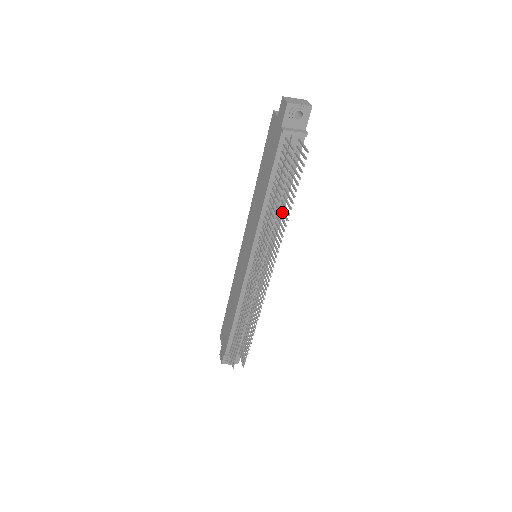
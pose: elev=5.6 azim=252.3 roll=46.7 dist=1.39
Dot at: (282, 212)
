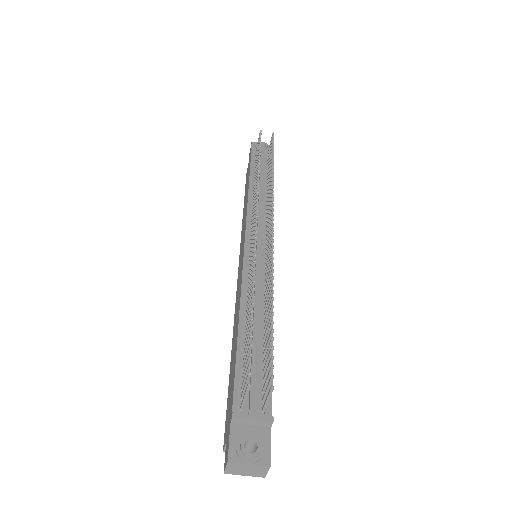
Dot at: occluded
